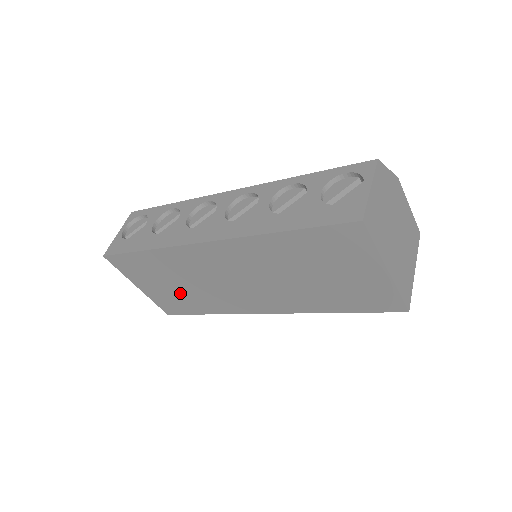
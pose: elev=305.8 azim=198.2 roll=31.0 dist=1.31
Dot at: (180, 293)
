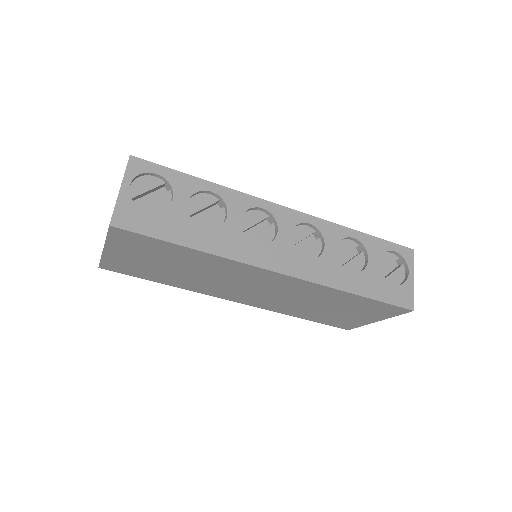
Dot at: (162, 270)
